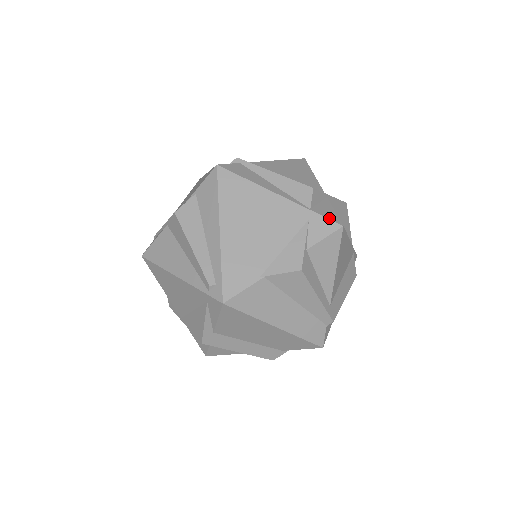
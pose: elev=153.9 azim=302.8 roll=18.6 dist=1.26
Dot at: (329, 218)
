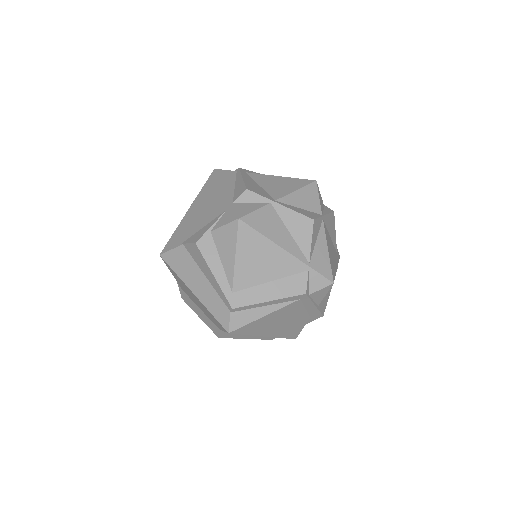
Dot at: (237, 211)
